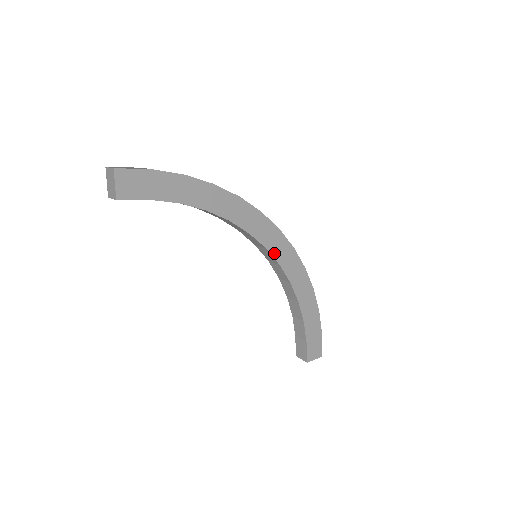
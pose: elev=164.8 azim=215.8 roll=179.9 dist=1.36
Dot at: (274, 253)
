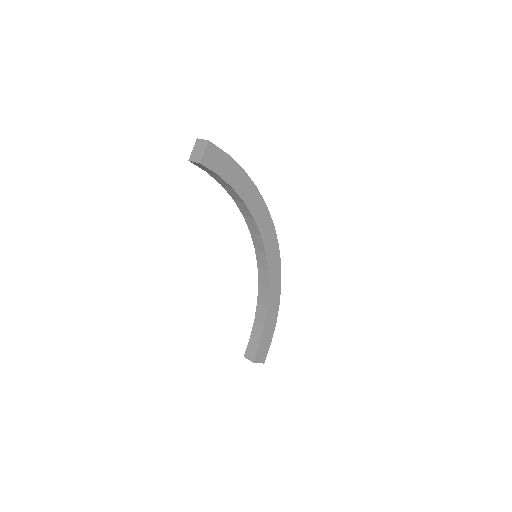
Dot at: (269, 259)
